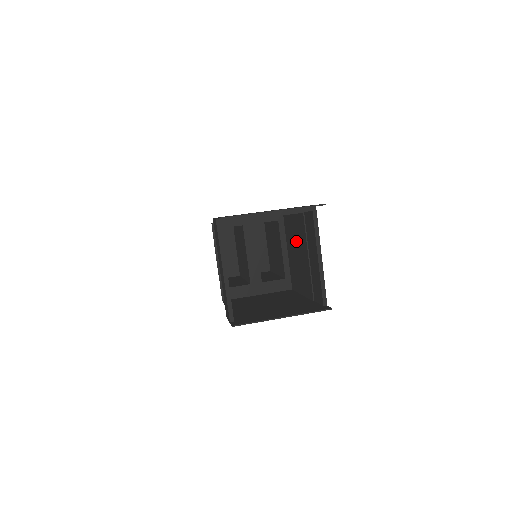
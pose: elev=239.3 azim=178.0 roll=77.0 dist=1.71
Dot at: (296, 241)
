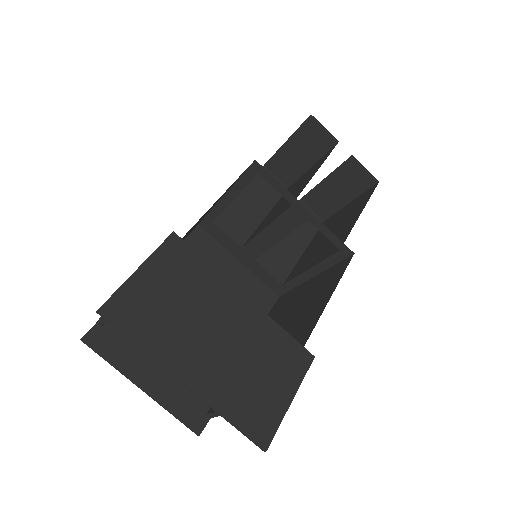
Dot at: (298, 316)
